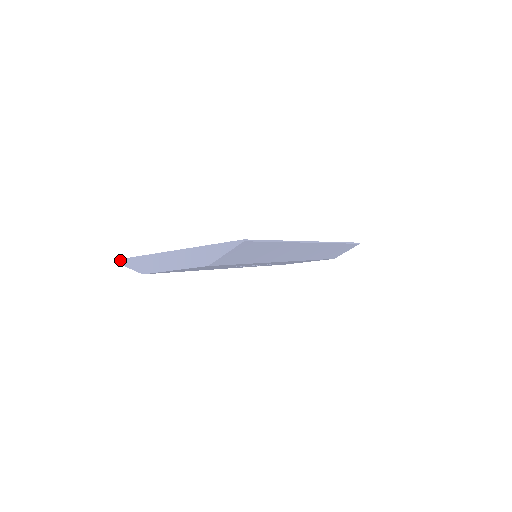
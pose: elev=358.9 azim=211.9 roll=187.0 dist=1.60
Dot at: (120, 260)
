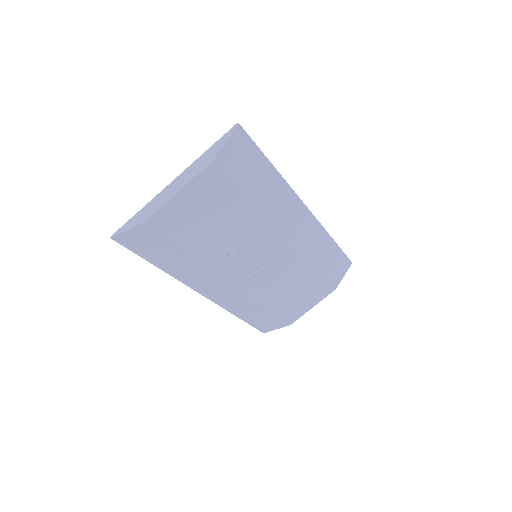
Dot at: (117, 231)
